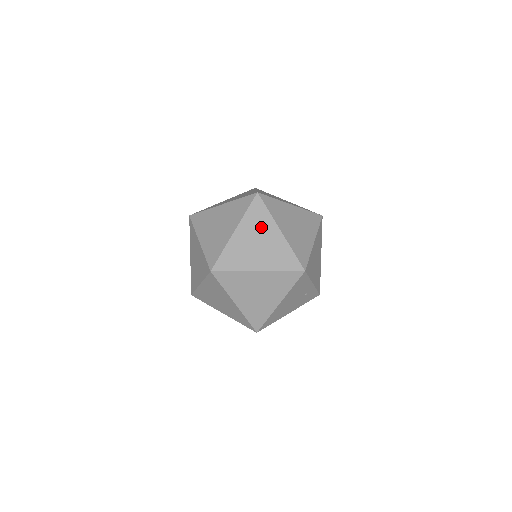
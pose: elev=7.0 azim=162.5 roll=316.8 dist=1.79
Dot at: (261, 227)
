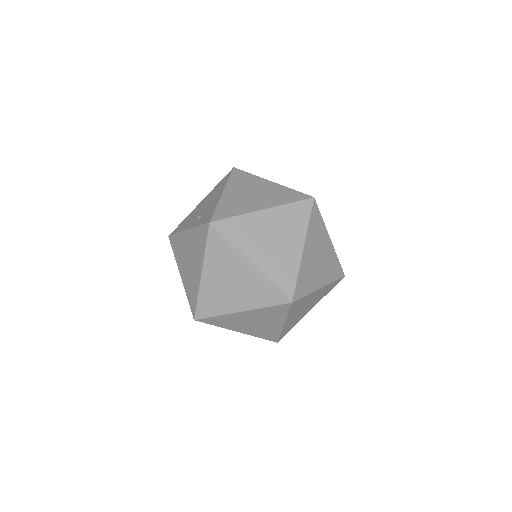
Dot at: (319, 238)
